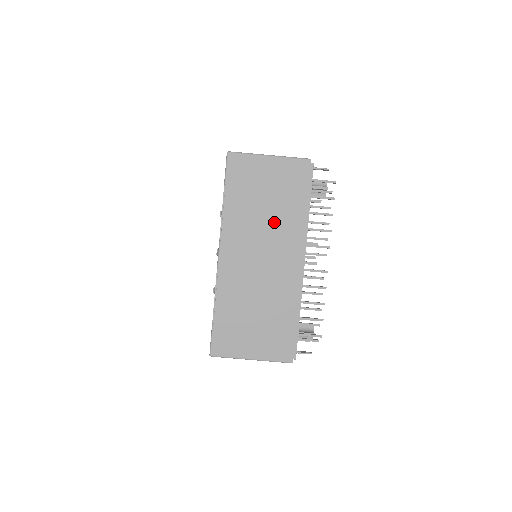
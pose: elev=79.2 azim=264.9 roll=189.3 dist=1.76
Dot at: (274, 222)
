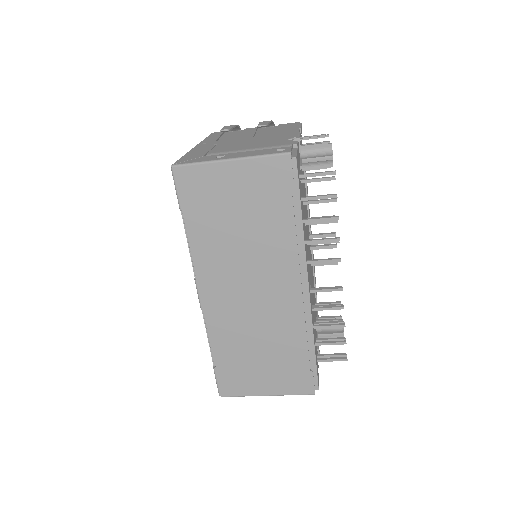
Dot at: (257, 247)
